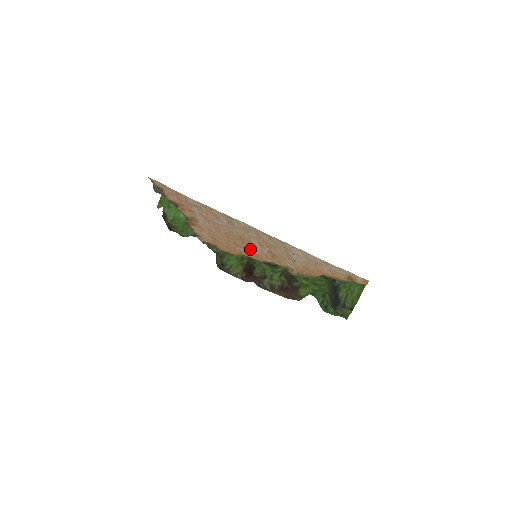
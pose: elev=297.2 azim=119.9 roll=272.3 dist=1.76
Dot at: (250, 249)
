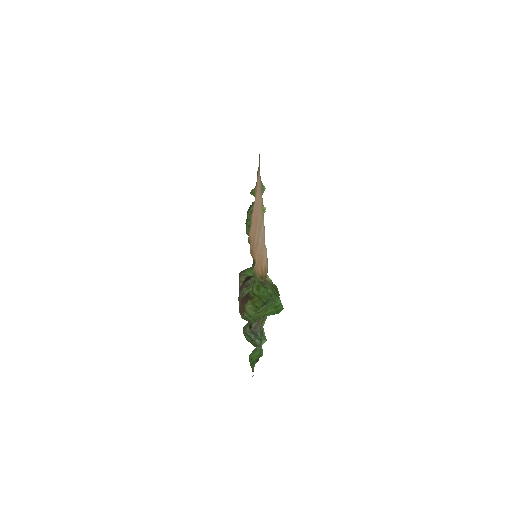
Dot at: occluded
